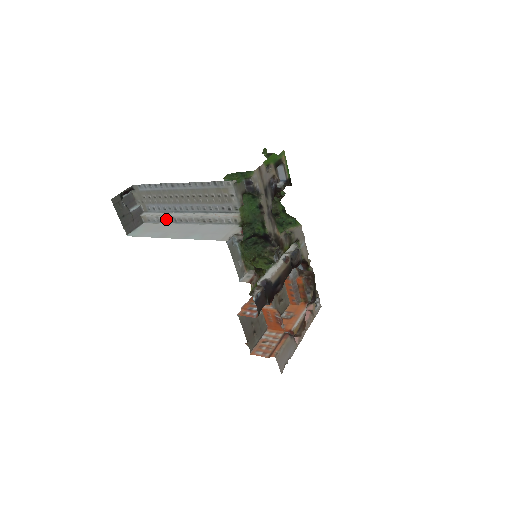
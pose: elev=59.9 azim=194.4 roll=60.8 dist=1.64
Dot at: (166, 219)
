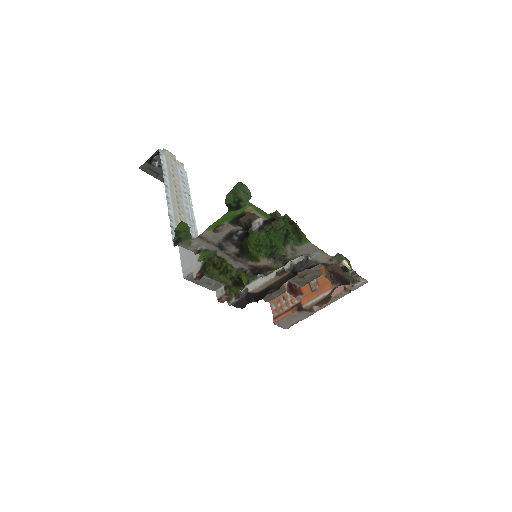
Dot at: occluded
